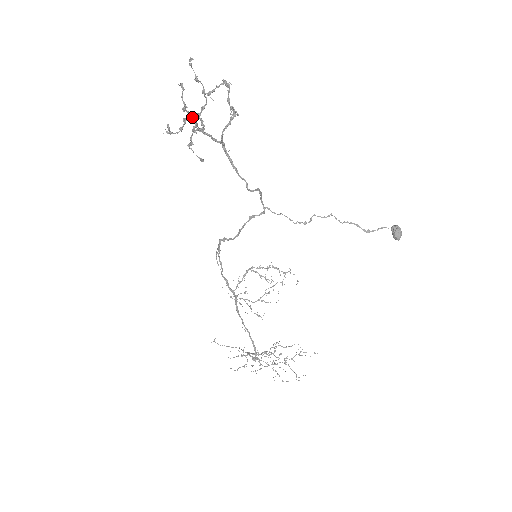
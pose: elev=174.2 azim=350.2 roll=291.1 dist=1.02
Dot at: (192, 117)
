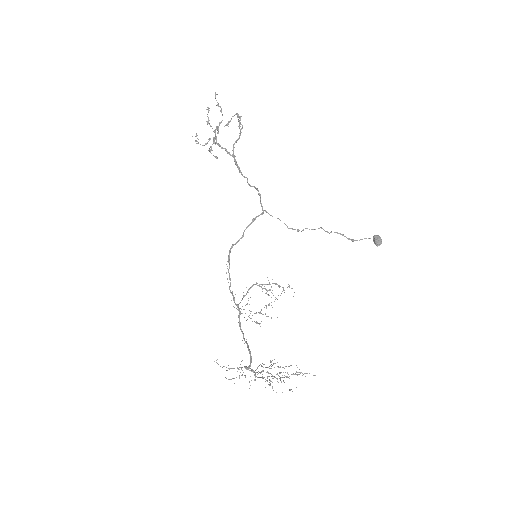
Dot at: occluded
